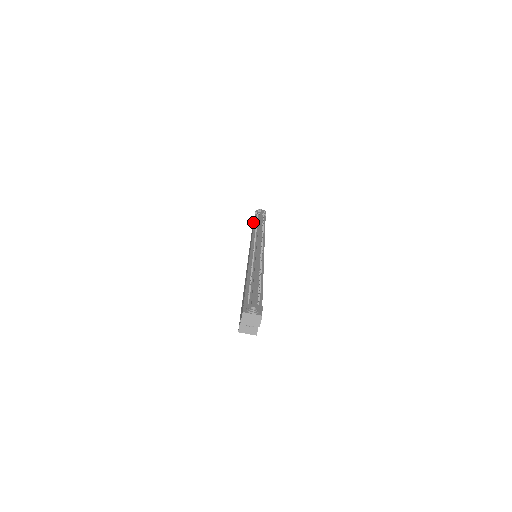
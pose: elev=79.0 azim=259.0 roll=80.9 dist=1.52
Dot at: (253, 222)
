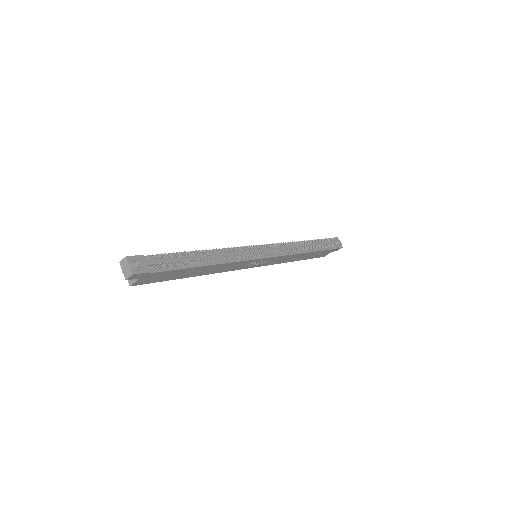
Dot at: occluded
